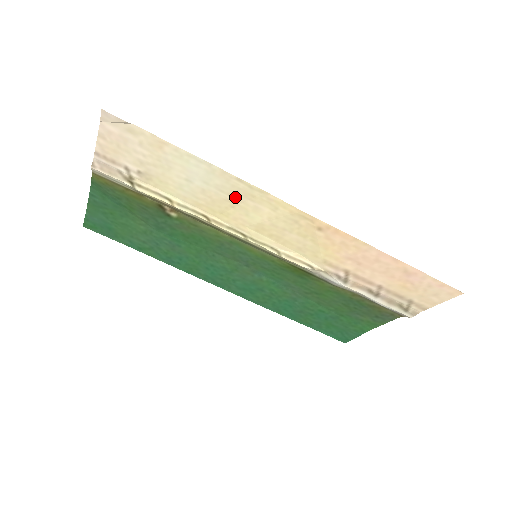
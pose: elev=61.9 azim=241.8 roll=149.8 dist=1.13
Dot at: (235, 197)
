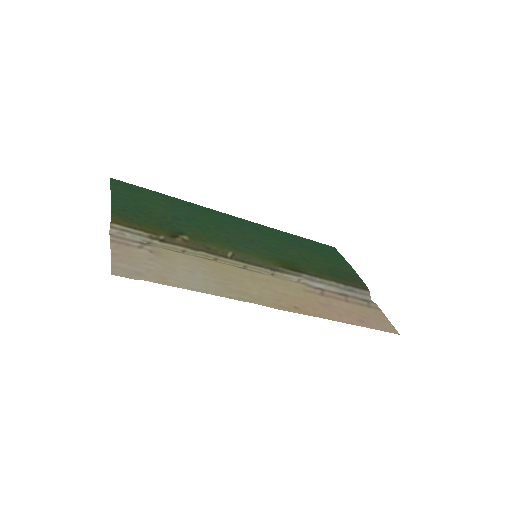
Dot at: (230, 285)
